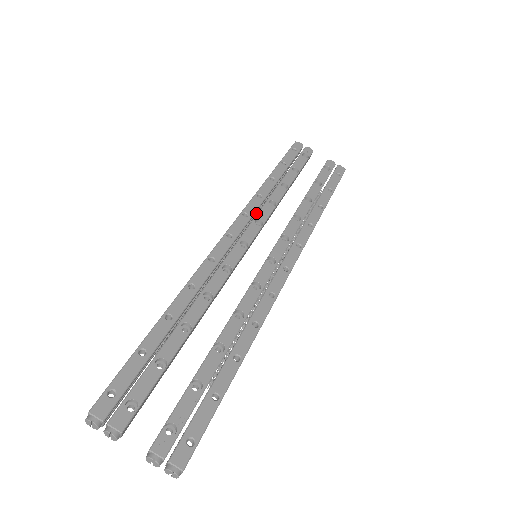
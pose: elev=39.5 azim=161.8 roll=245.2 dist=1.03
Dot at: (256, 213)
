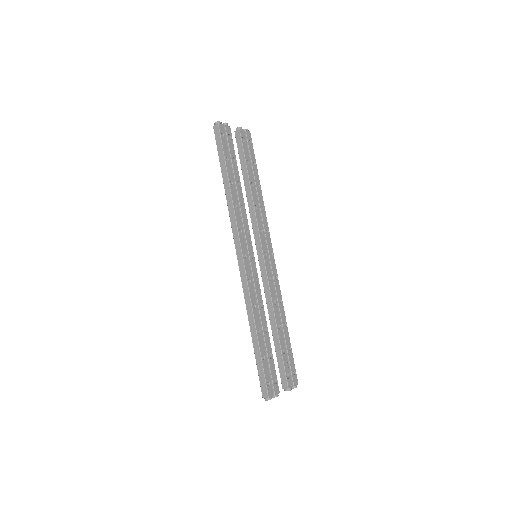
Dot at: (242, 224)
